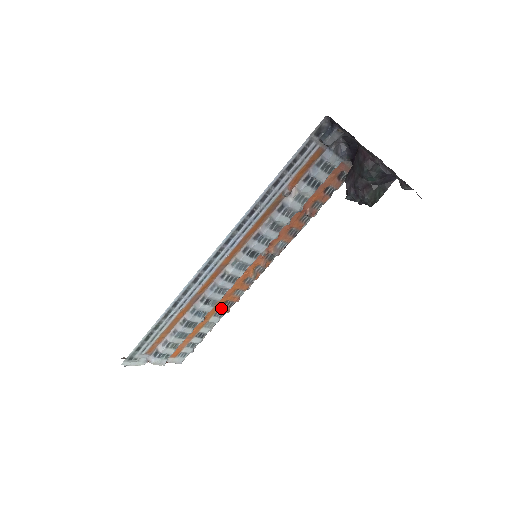
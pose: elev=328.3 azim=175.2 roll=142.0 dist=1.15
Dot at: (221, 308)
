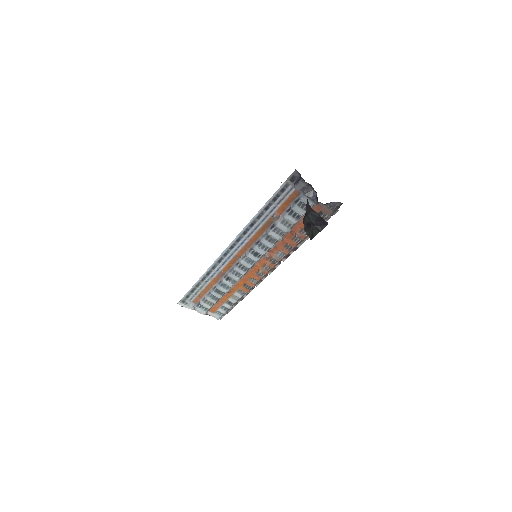
Dot at: (242, 288)
